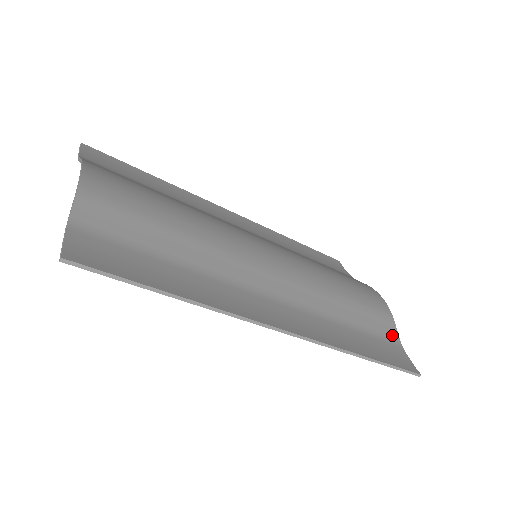
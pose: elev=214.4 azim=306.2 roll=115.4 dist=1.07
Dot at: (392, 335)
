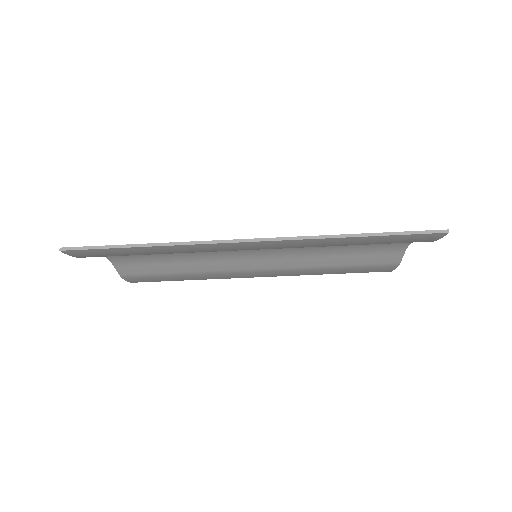
Dot at: occluded
